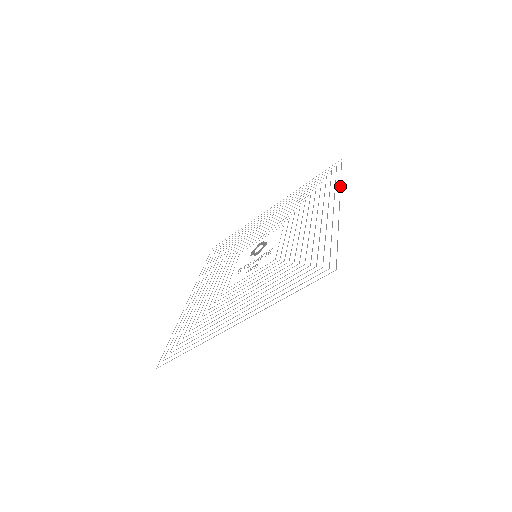
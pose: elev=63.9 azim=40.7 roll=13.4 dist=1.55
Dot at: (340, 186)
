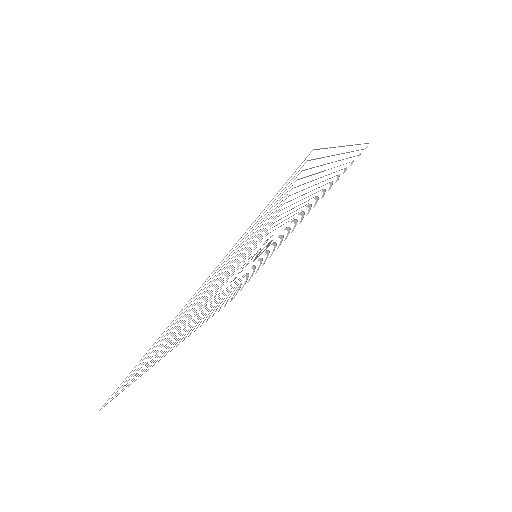
Dot at: (358, 144)
